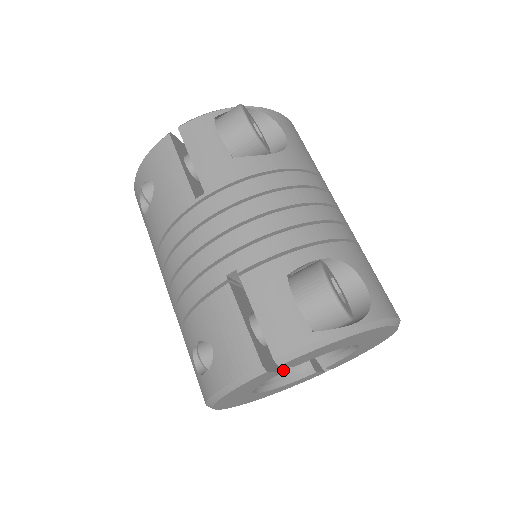
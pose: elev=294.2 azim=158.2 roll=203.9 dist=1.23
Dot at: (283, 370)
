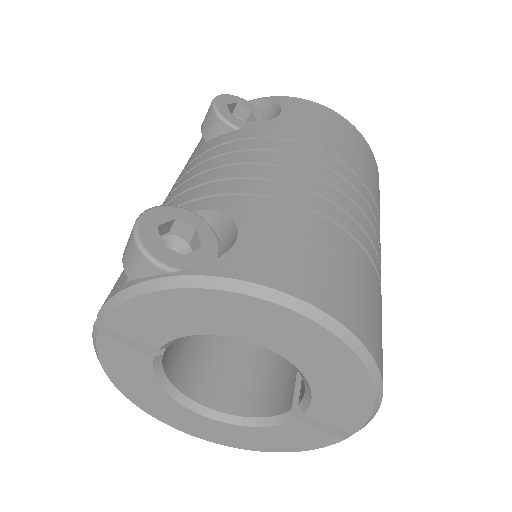
Dot at: (156, 355)
